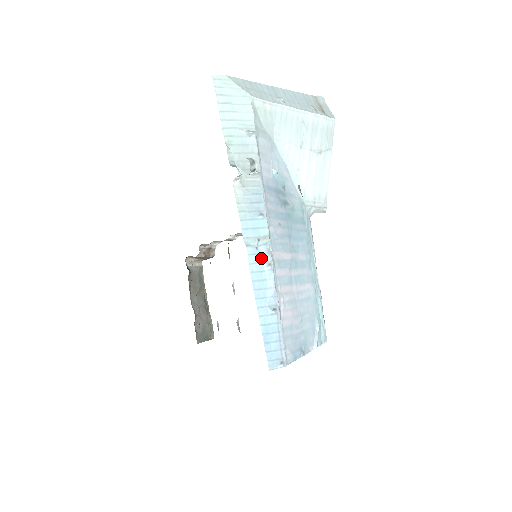
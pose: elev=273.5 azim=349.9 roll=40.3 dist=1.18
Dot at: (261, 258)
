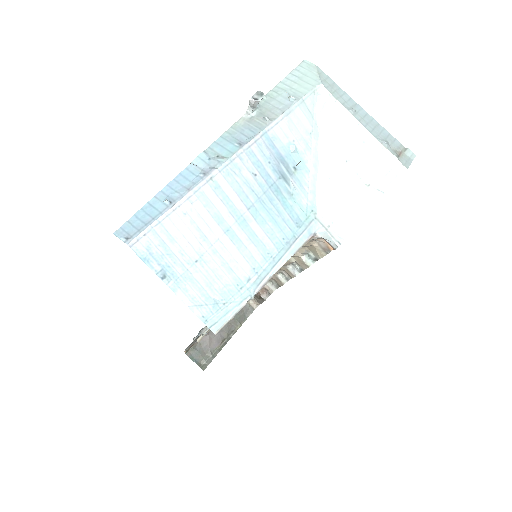
Dot at: (205, 167)
